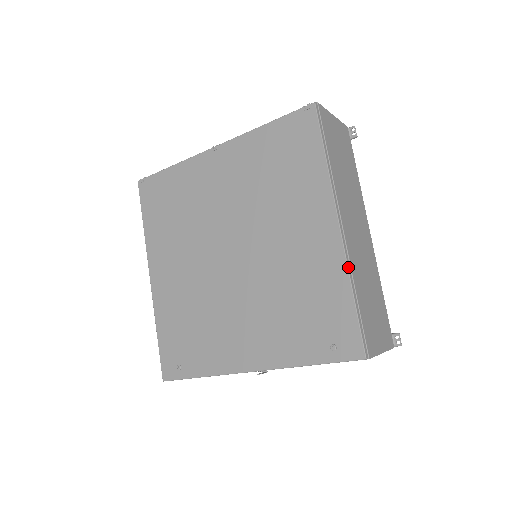
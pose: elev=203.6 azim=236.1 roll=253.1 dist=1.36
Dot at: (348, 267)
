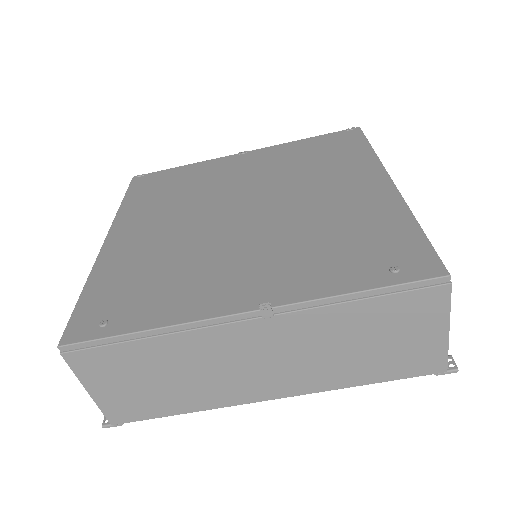
Dot at: (407, 205)
